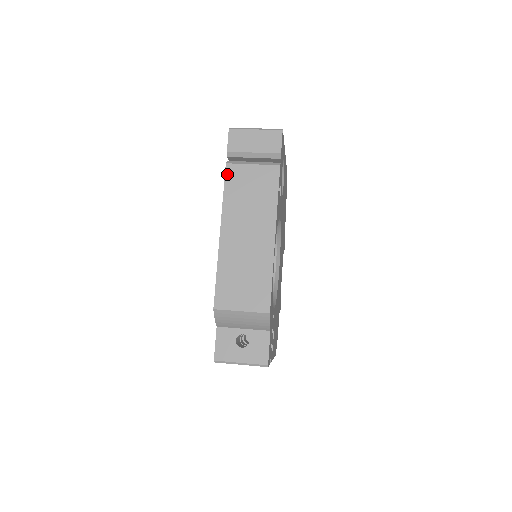
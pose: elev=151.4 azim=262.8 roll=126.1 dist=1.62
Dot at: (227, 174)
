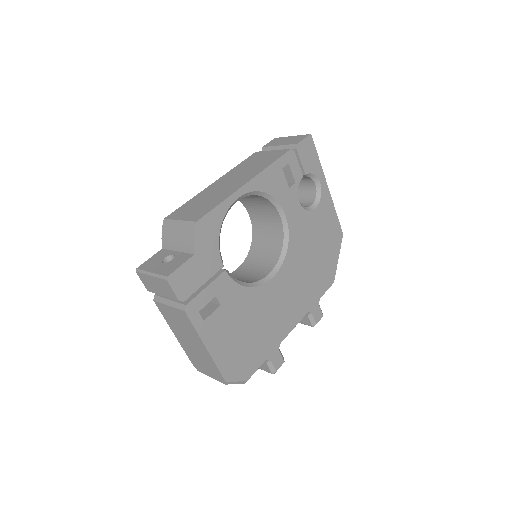
Dot at: (251, 156)
